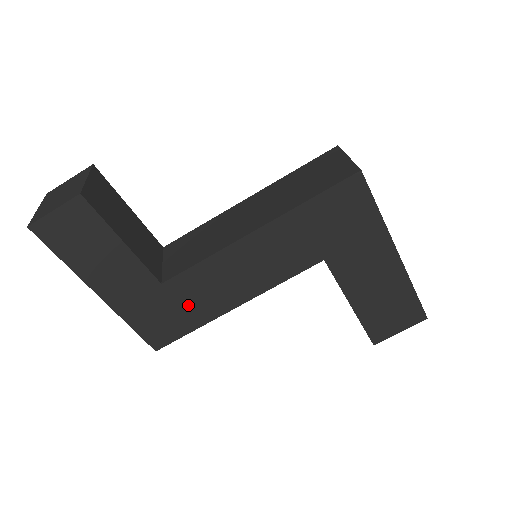
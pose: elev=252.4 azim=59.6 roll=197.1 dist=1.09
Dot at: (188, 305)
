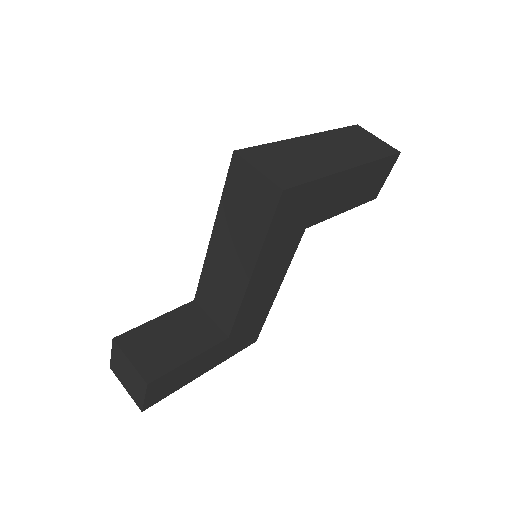
Dot at: (251, 322)
